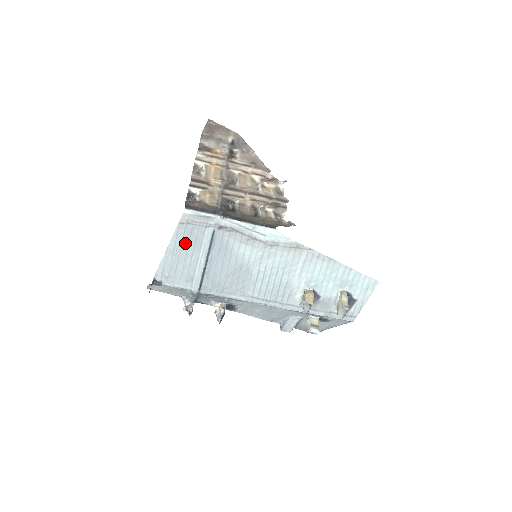
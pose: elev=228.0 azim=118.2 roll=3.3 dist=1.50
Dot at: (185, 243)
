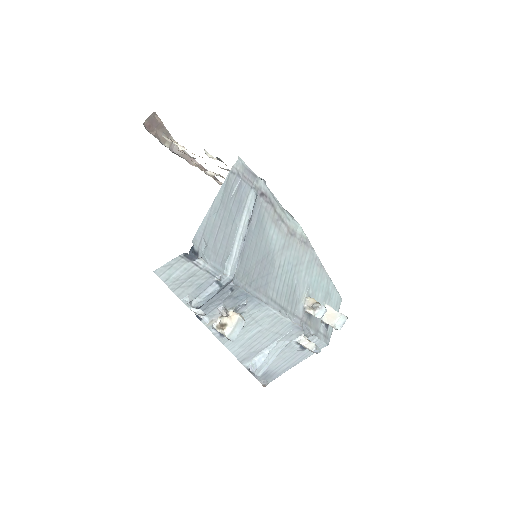
Dot at: (230, 202)
